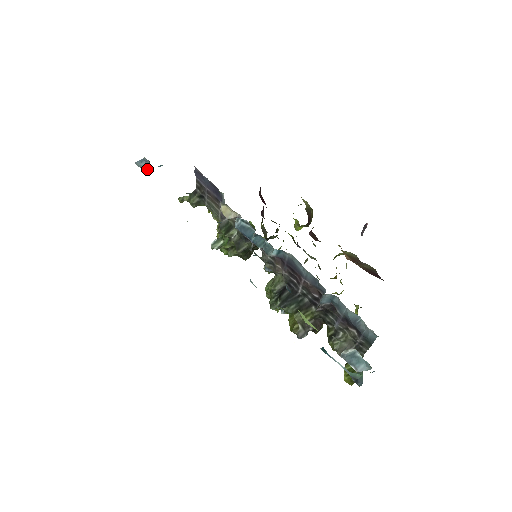
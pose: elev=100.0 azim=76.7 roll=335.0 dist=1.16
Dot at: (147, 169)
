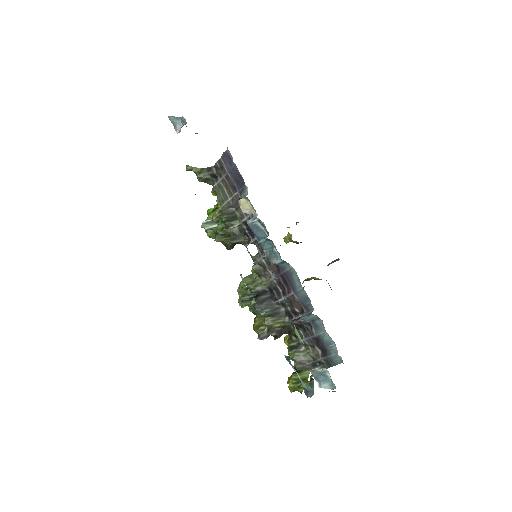
Dot at: (180, 129)
